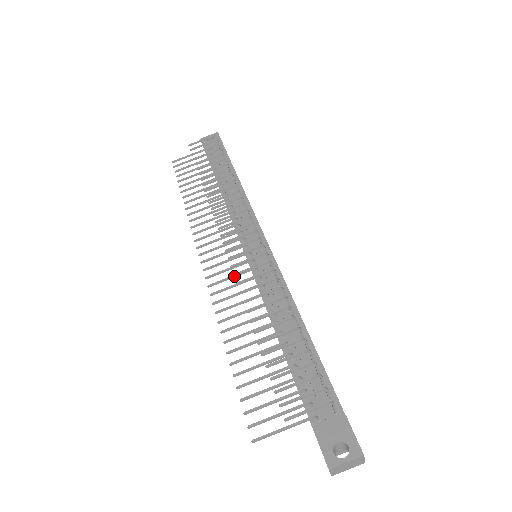
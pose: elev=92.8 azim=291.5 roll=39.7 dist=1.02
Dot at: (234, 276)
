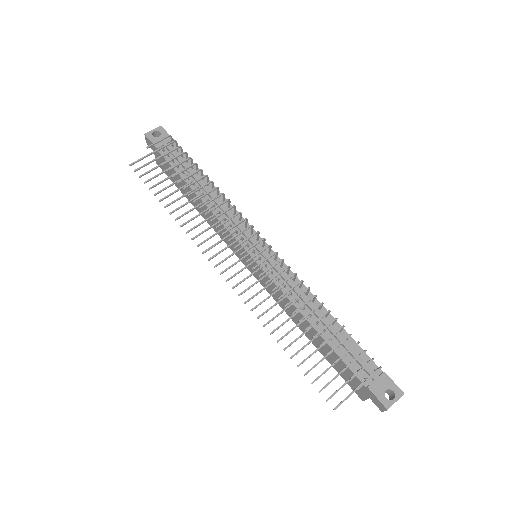
Dot at: occluded
